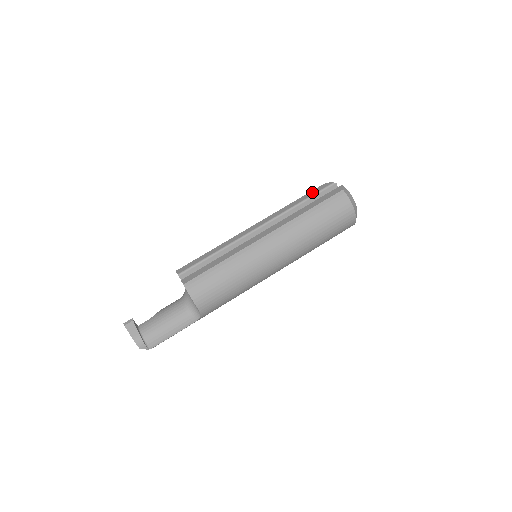
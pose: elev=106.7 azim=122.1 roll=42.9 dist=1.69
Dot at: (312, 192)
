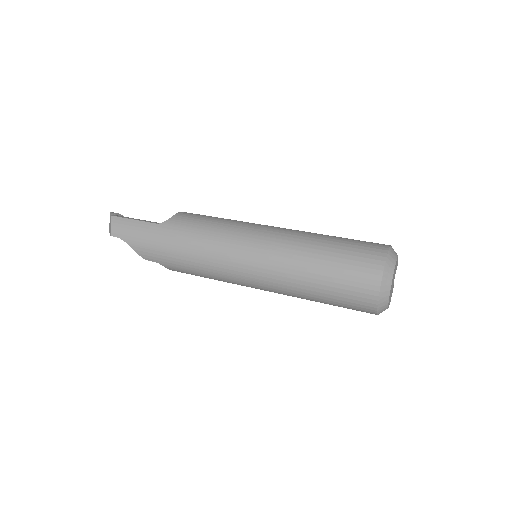
Dot at: occluded
